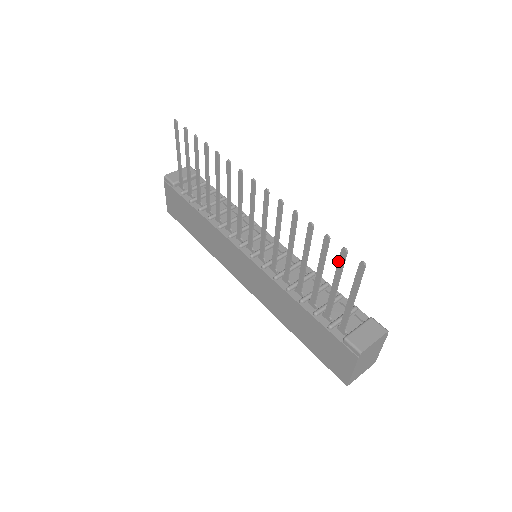
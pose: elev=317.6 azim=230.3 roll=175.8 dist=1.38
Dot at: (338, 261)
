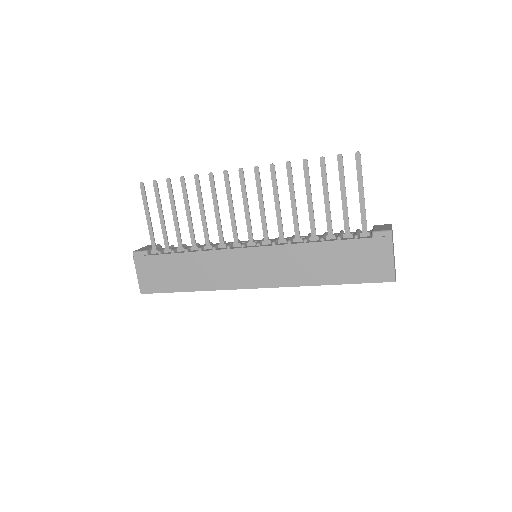
Dot at: (338, 170)
